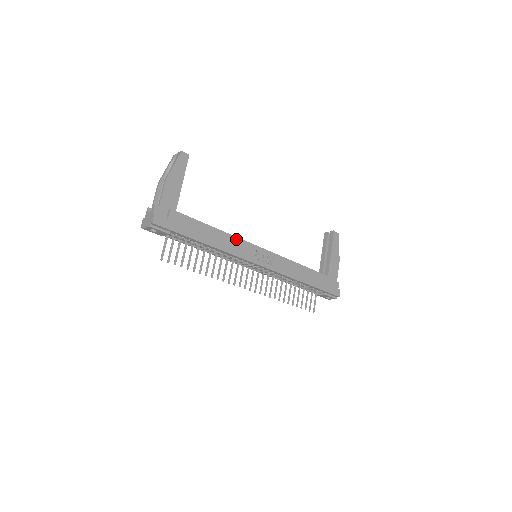
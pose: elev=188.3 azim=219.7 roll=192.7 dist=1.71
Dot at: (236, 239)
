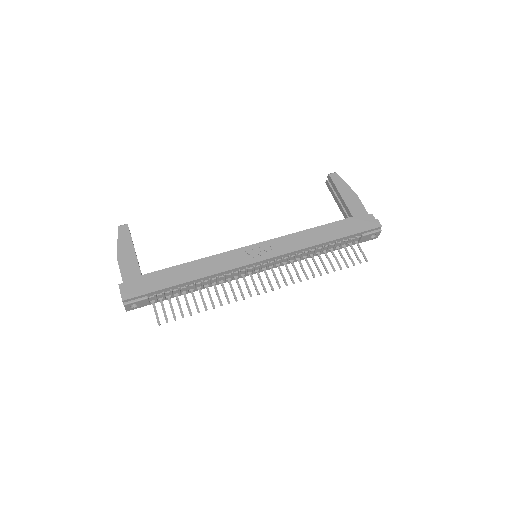
Dot at: (217, 257)
